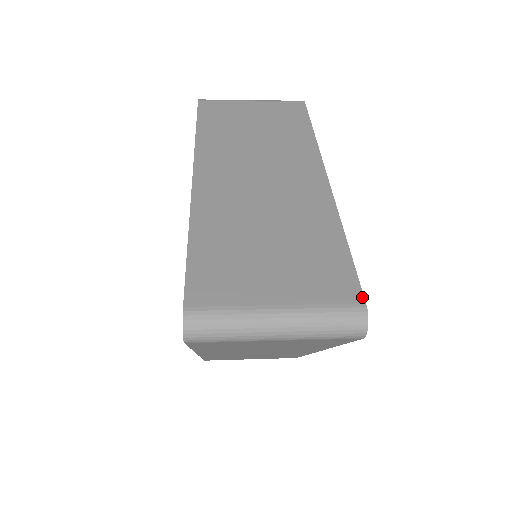
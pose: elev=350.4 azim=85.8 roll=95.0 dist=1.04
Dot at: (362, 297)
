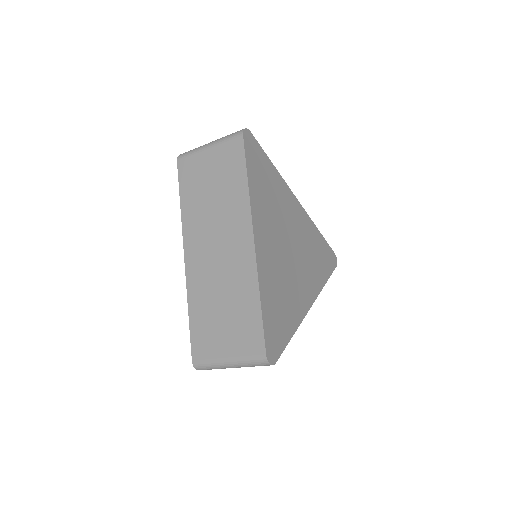
Dot at: (252, 135)
